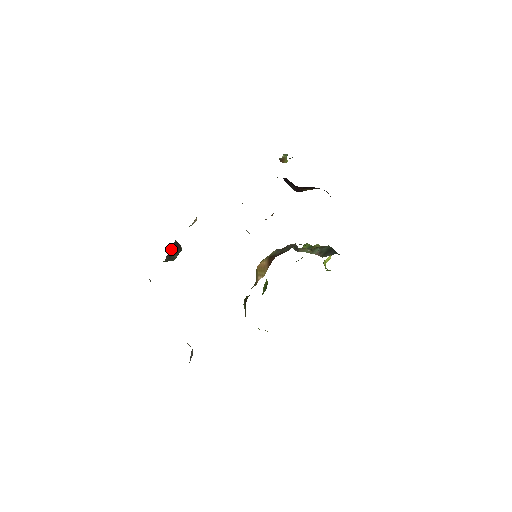
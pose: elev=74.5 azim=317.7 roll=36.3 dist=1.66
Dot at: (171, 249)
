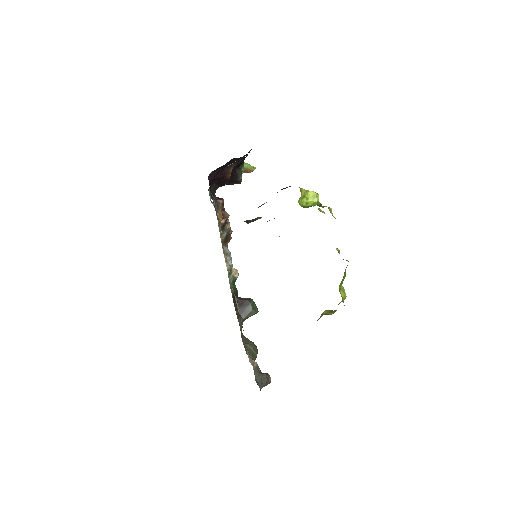
Dot at: (239, 306)
